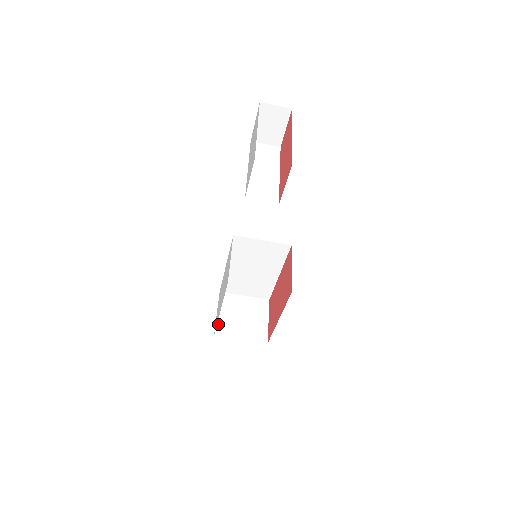
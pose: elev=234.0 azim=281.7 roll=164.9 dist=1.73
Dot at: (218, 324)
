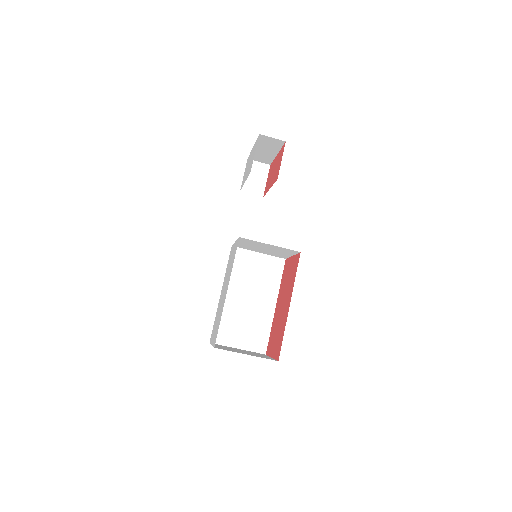
Dot at: occluded
